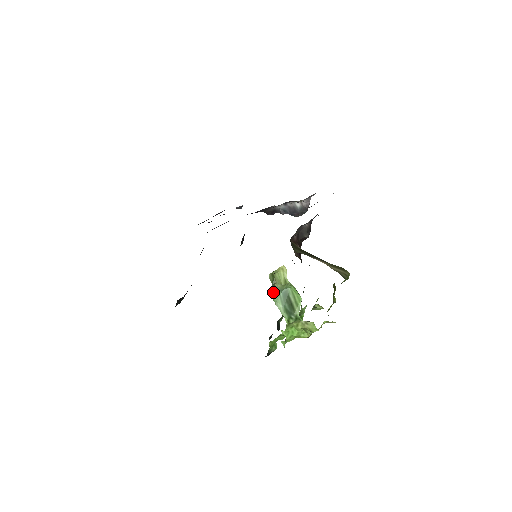
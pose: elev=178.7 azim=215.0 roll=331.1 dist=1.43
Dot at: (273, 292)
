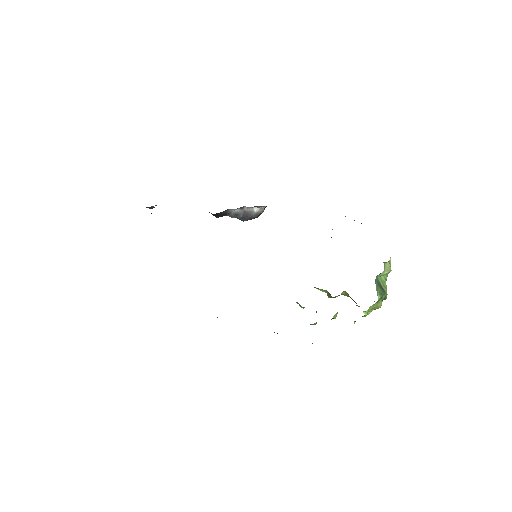
Dot at: (375, 279)
